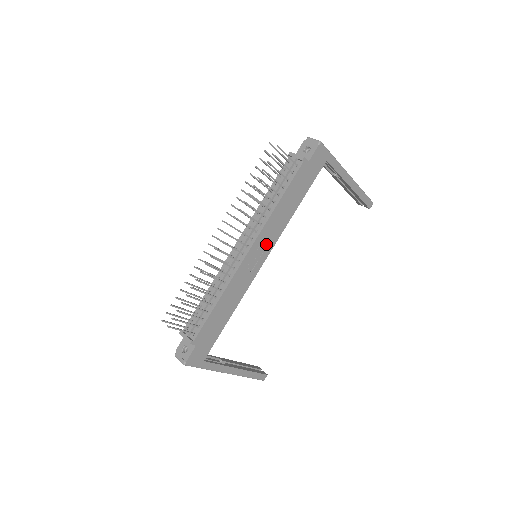
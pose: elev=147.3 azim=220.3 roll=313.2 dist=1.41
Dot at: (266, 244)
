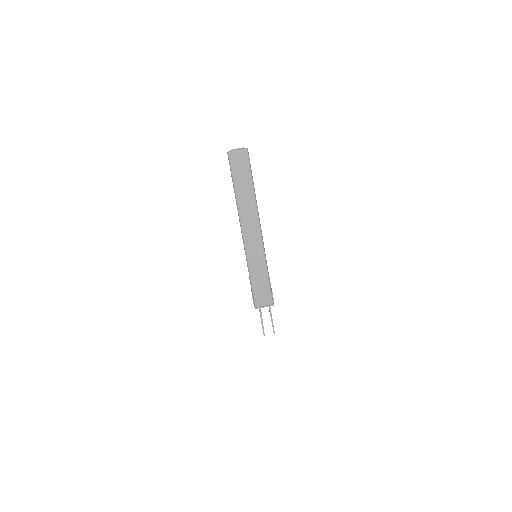
Dot at: occluded
